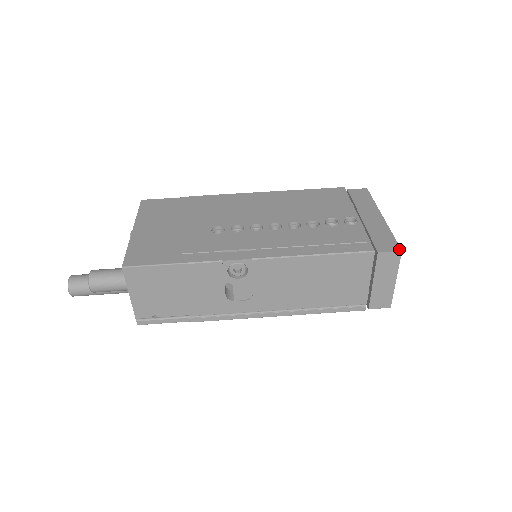
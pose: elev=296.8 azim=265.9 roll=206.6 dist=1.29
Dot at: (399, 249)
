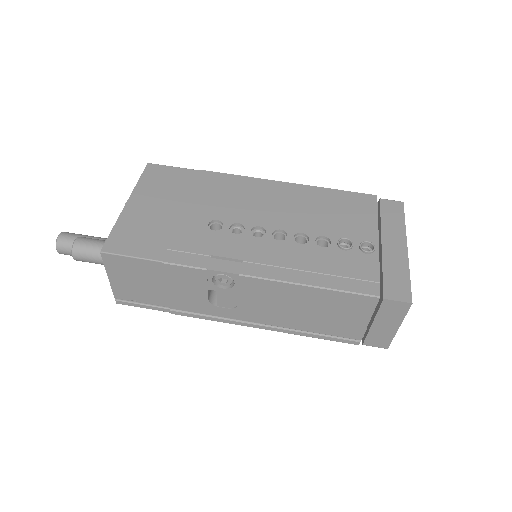
Dot at: (410, 300)
